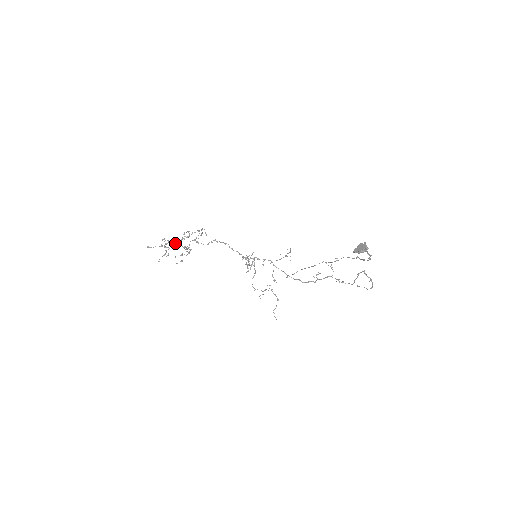
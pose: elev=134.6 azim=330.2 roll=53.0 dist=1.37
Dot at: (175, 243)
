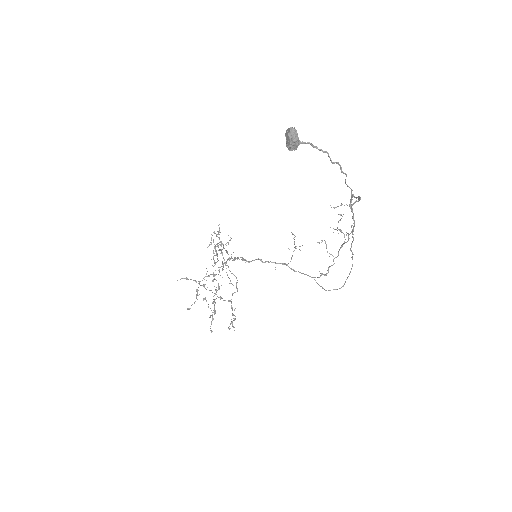
Dot at: occluded
